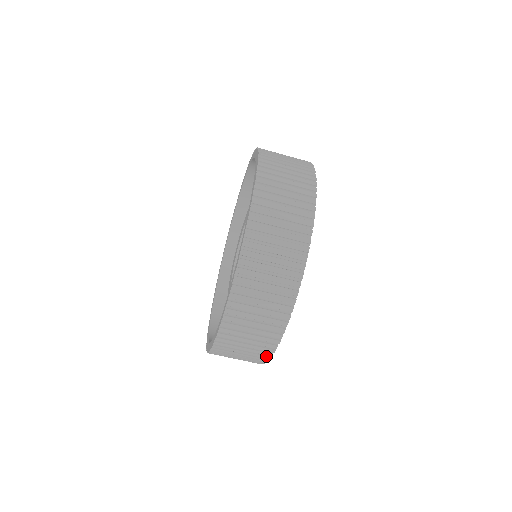
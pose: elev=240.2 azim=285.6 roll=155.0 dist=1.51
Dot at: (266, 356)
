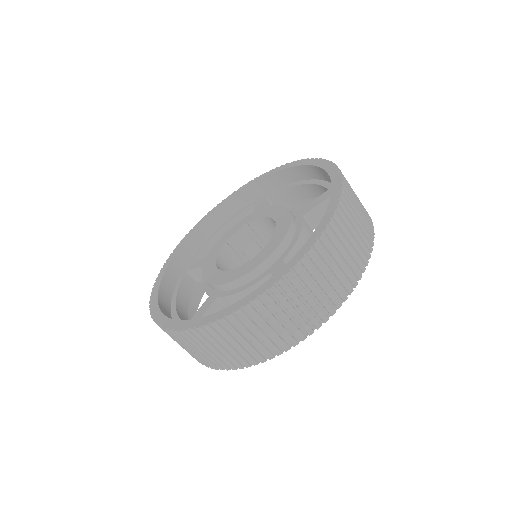
Dot at: occluded
